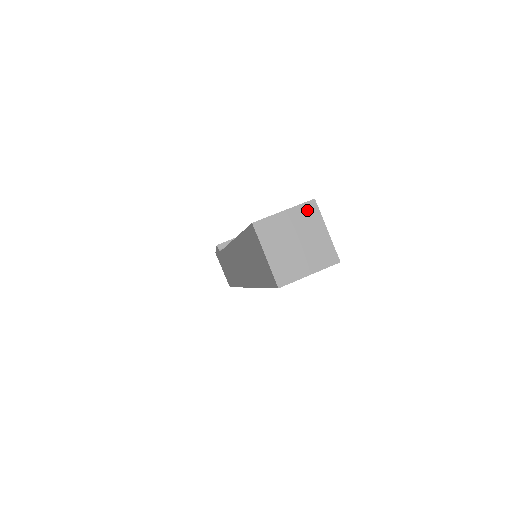
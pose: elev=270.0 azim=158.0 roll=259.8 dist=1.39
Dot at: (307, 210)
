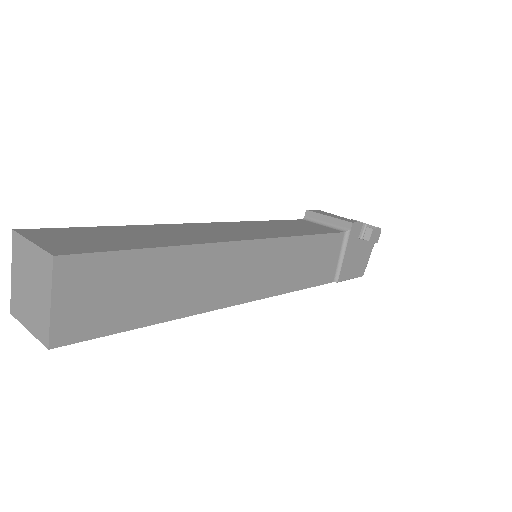
Dot at: (45, 262)
